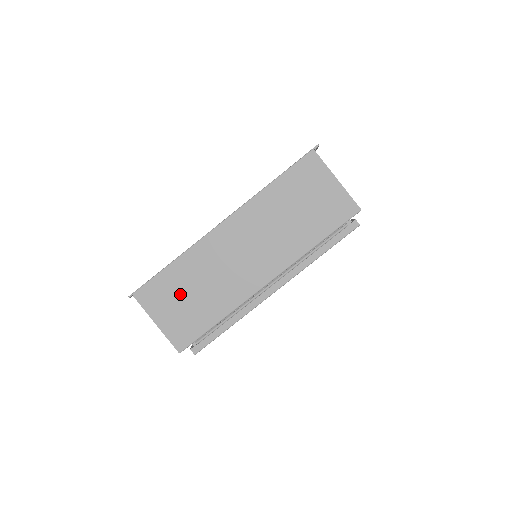
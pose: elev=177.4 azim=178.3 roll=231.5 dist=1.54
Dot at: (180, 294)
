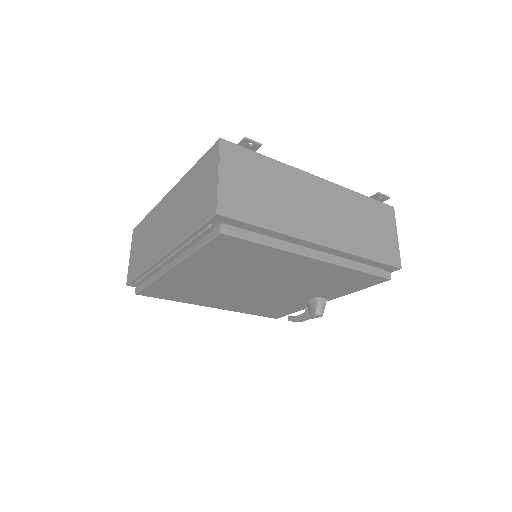
Dot at: (141, 241)
